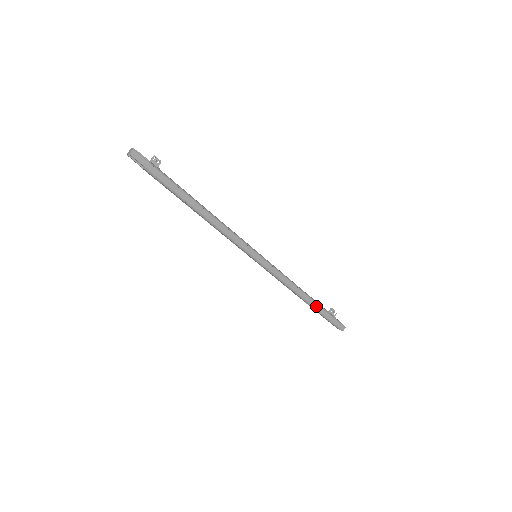
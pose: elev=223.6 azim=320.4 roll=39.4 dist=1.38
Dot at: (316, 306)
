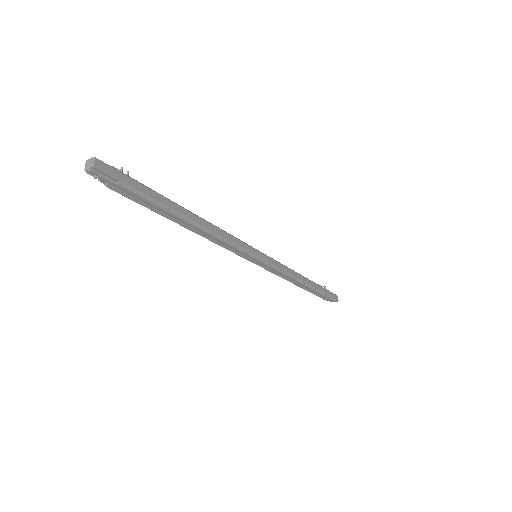
Dot at: (315, 286)
